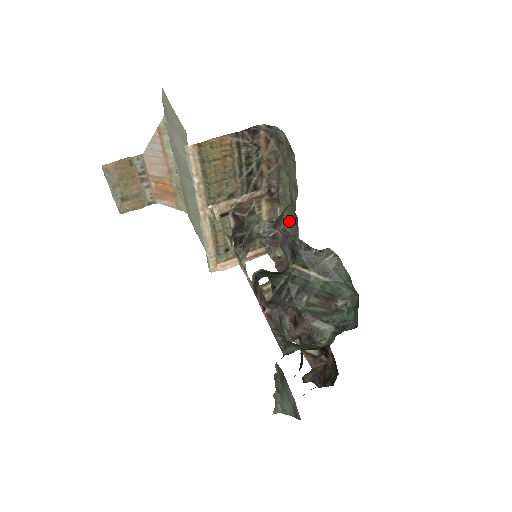
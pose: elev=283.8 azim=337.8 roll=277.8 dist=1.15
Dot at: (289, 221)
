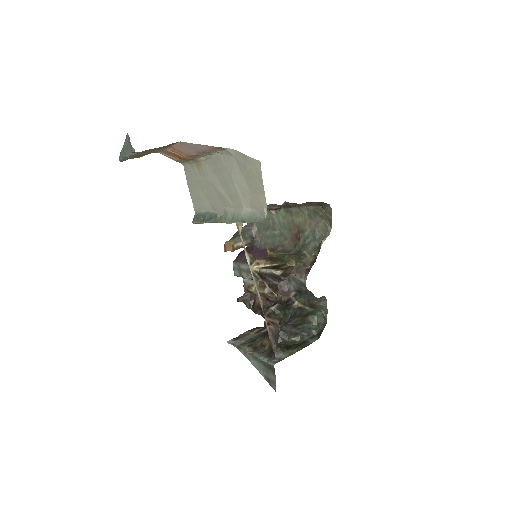
Dot at: (283, 223)
